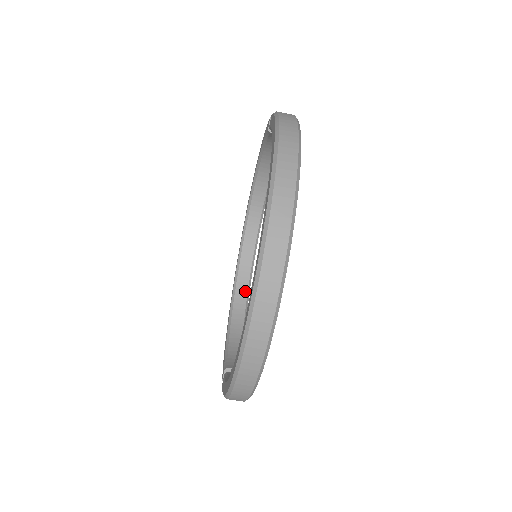
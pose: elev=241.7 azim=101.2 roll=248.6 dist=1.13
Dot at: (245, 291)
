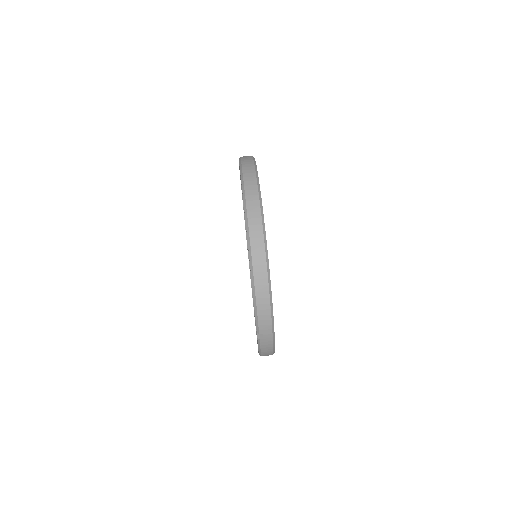
Dot at: occluded
